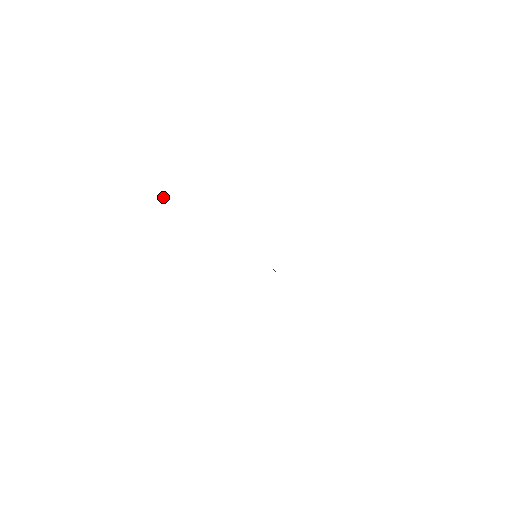
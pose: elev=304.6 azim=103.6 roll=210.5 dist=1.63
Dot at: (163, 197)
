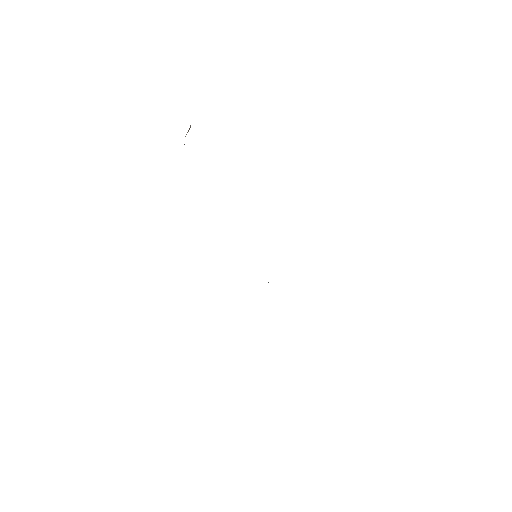
Dot at: occluded
